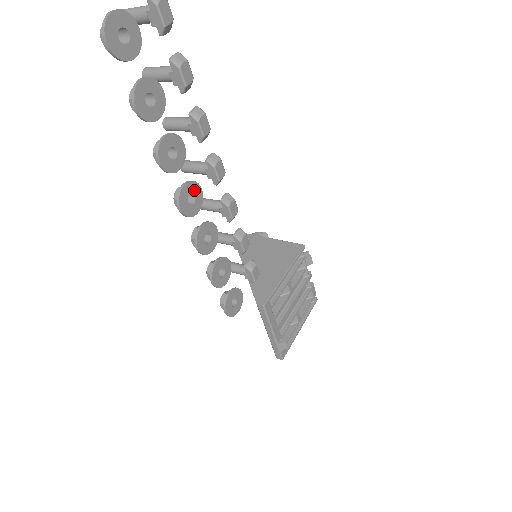
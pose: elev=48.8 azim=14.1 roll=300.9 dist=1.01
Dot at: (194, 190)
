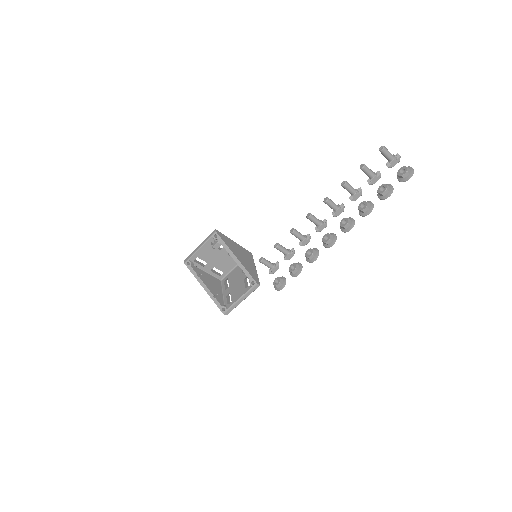
Dot at: occluded
